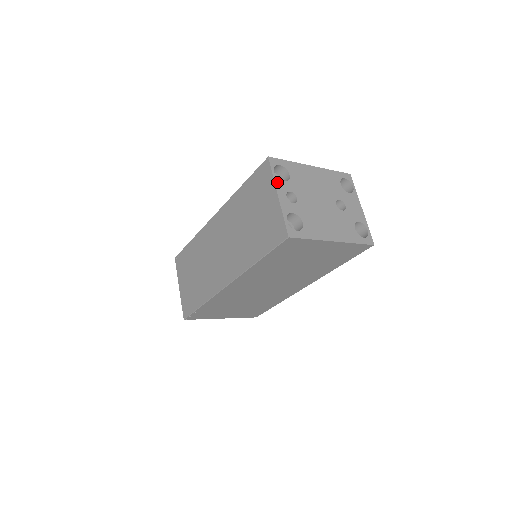
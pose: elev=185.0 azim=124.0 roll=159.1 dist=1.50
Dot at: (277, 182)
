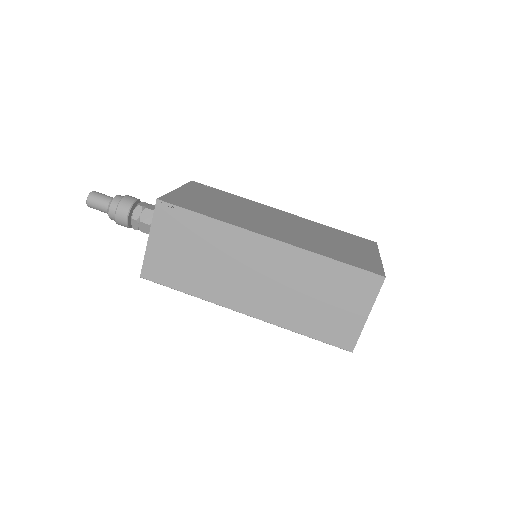
Dot at: (374, 302)
